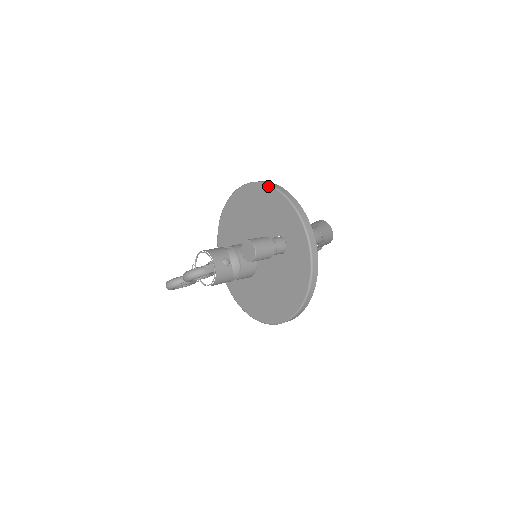
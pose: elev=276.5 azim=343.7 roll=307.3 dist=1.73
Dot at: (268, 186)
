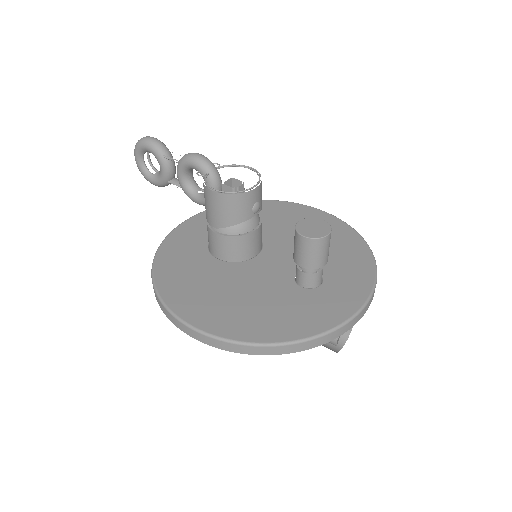
Dot at: (363, 239)
